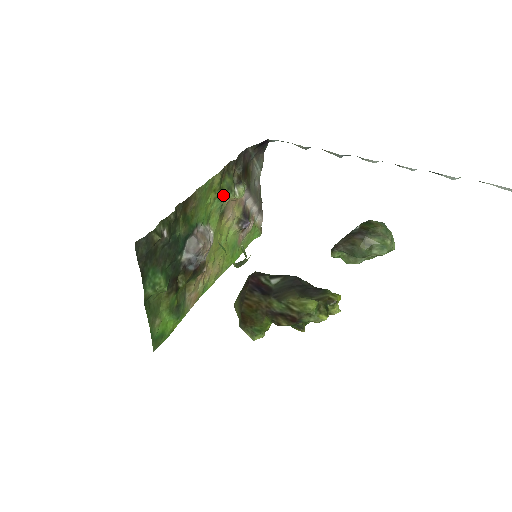
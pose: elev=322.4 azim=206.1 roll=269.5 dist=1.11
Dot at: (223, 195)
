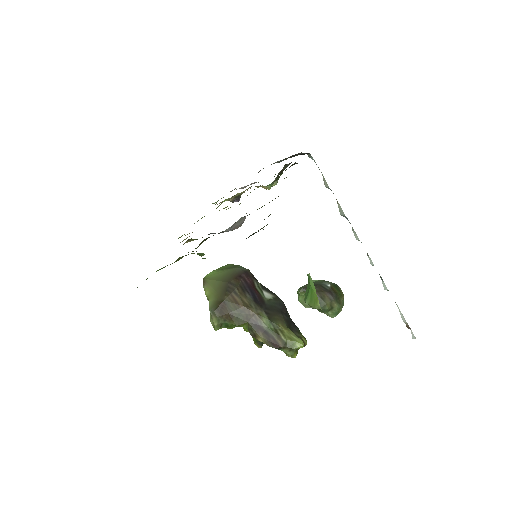
Dot at: (269, 184)
